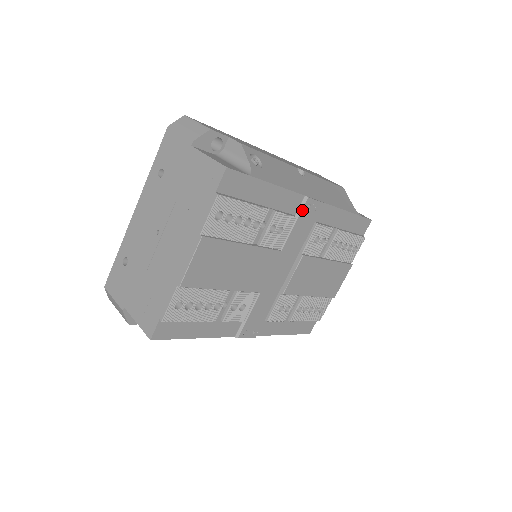
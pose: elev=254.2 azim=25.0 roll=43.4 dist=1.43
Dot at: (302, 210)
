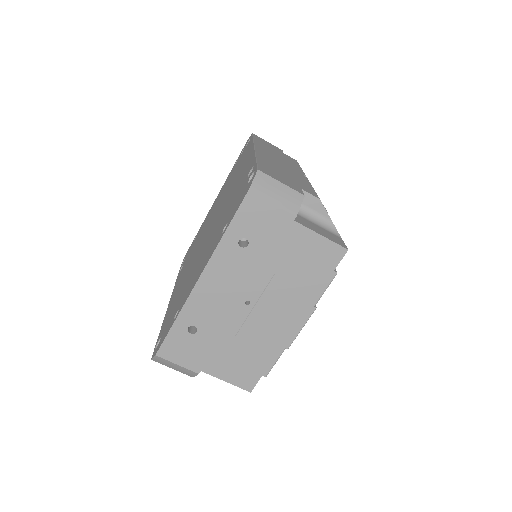
Dot at: occluded
